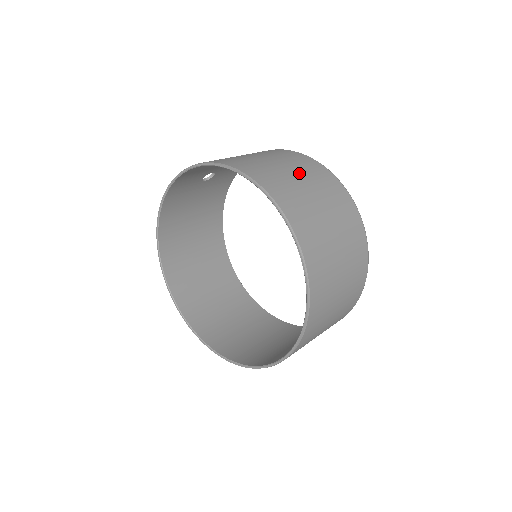
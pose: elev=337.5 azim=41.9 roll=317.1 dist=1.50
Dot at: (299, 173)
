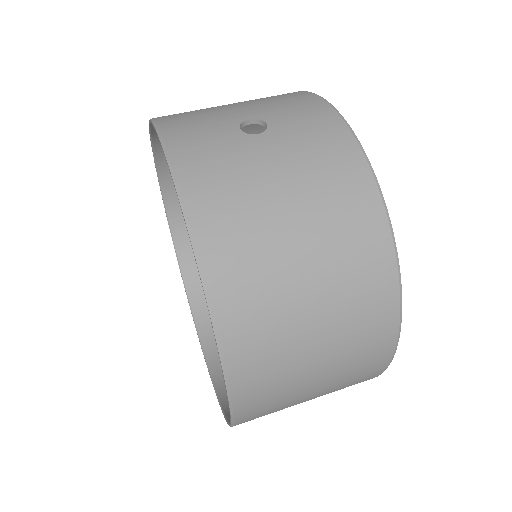
Dot at: (329, 336)
